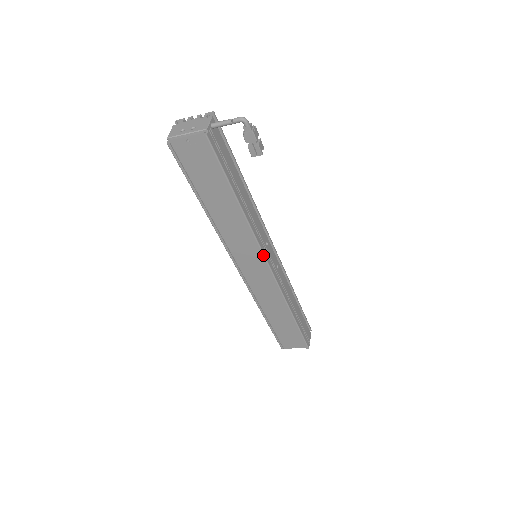
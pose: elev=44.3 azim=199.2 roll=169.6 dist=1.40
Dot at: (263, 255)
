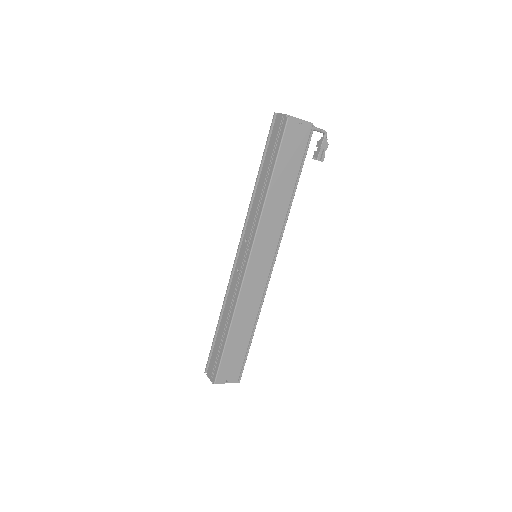
Dot at: (278, 248)
